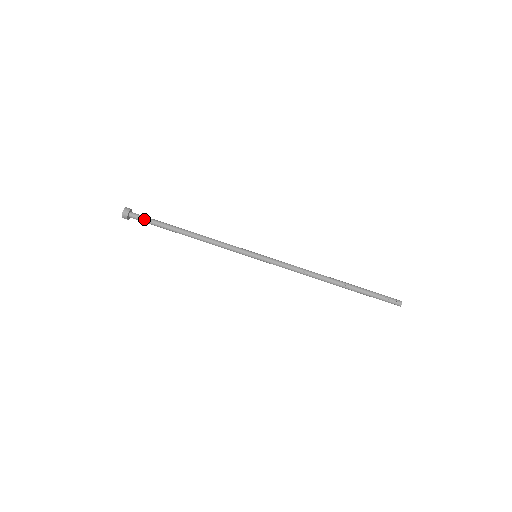
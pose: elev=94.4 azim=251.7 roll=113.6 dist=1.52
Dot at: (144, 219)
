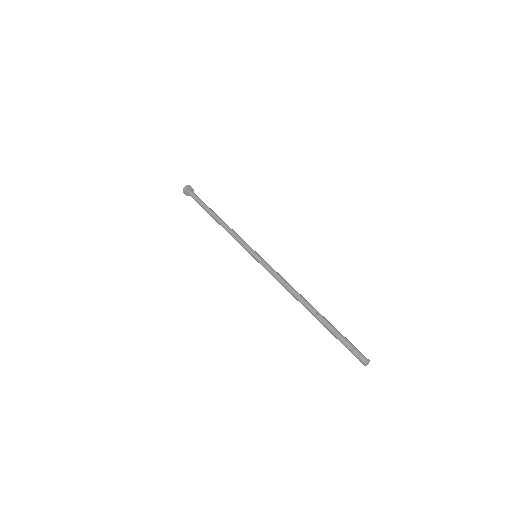
Dot at: (195, 197)
